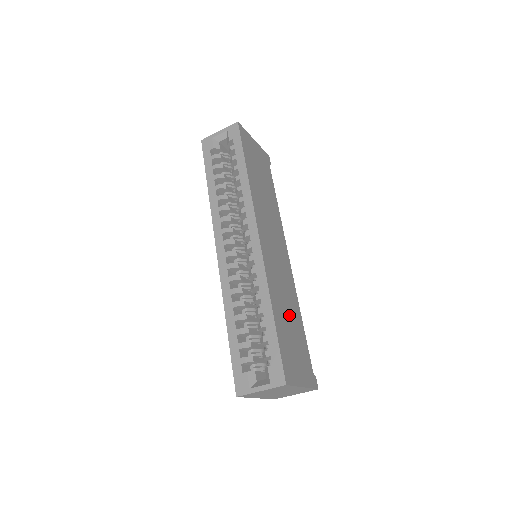
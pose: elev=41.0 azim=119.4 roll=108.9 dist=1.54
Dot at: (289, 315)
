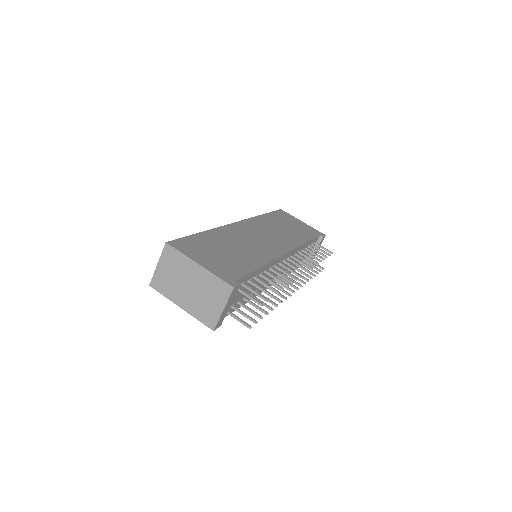
Dot at: (234, 250)
